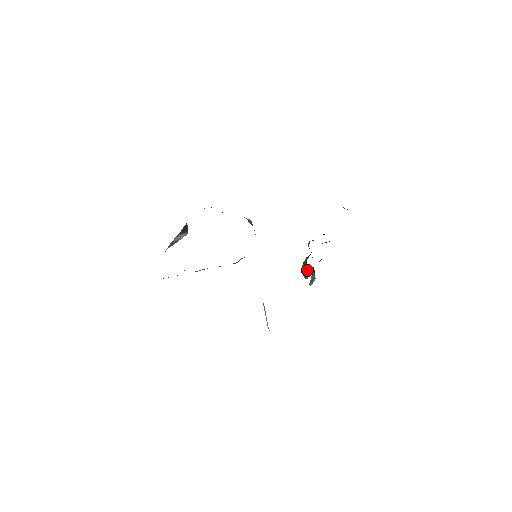
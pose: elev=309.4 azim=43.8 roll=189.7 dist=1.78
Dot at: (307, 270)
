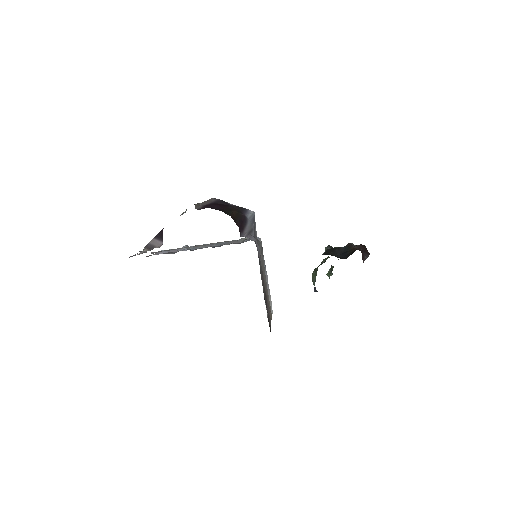
Dot at: occluded
